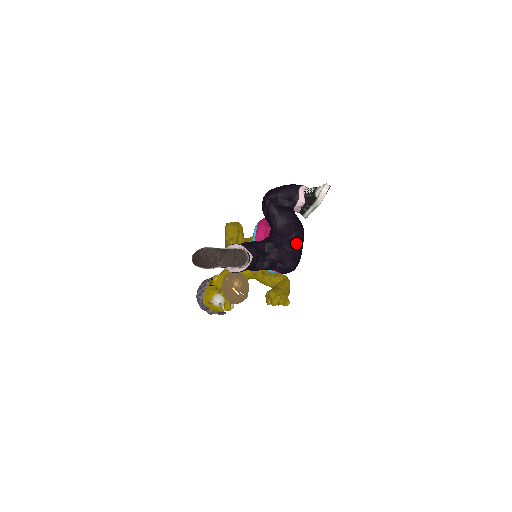
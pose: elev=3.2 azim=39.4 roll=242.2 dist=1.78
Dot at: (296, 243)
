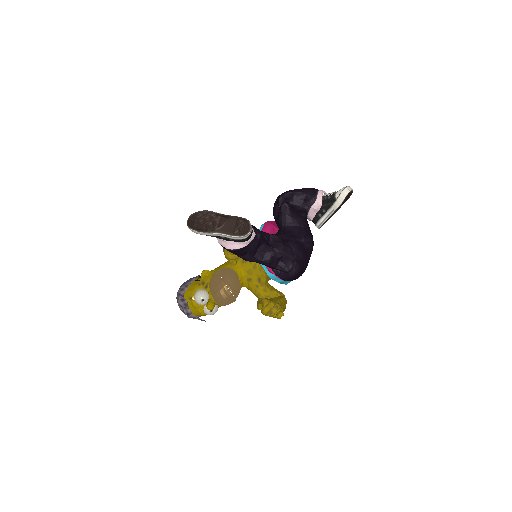
Dot at: (304, 249)
